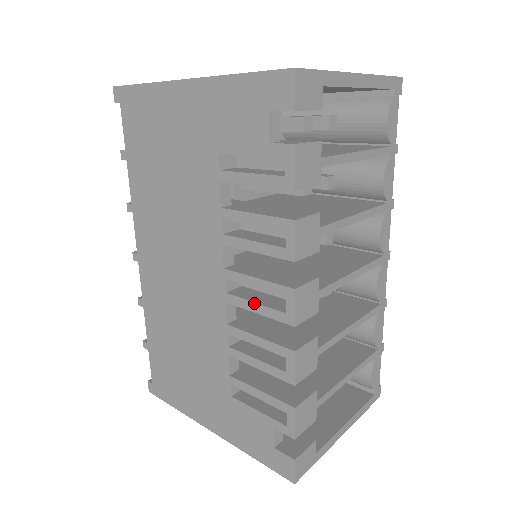
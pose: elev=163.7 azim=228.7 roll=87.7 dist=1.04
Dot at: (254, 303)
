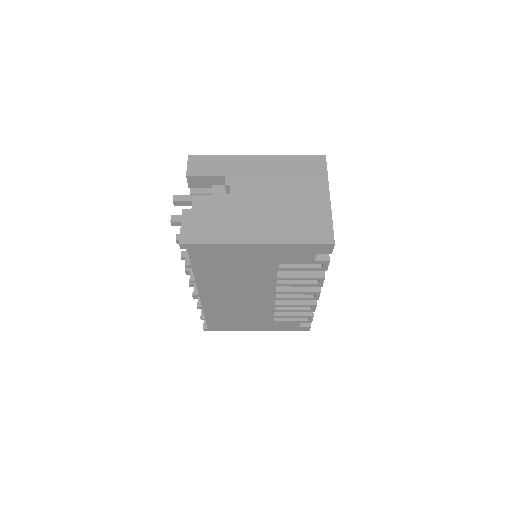
Dot at: (295, 298)
